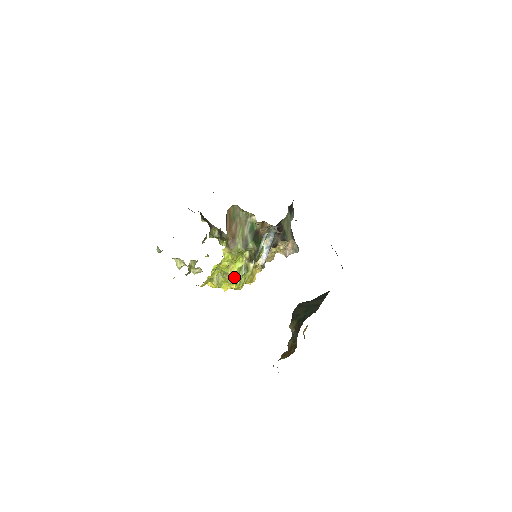
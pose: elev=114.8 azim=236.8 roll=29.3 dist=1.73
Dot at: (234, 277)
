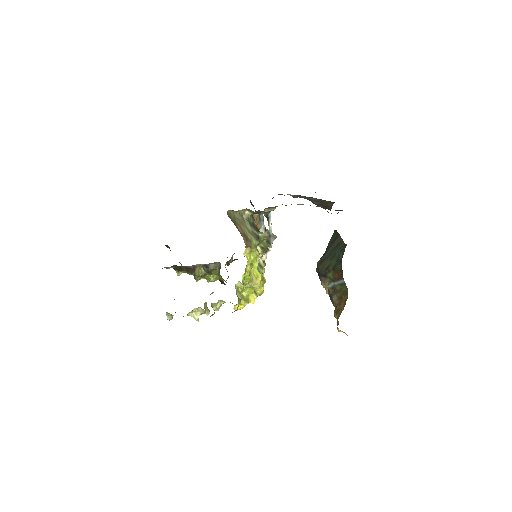
Dot at: (260, 278)
